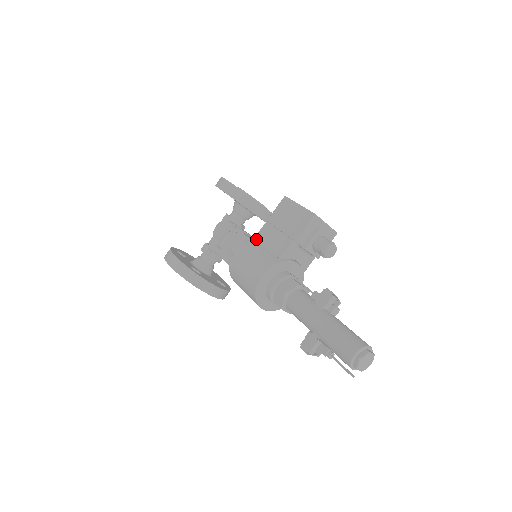
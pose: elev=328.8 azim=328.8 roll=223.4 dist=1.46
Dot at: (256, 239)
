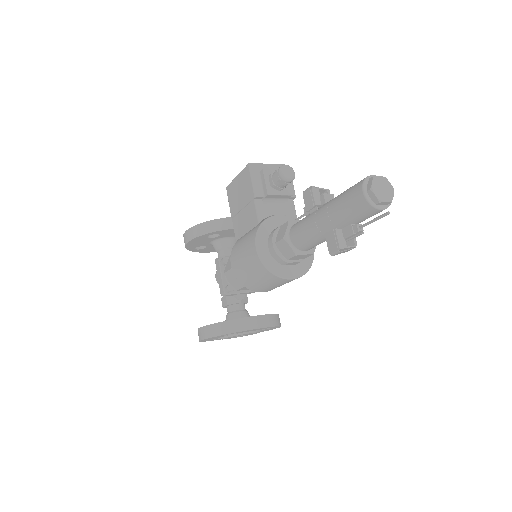
Dot at: (237, 239)
